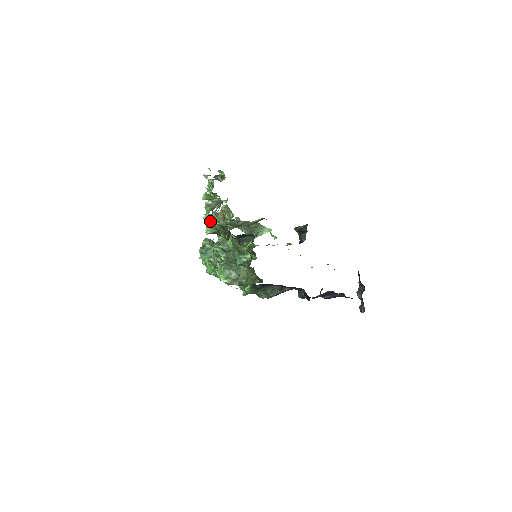
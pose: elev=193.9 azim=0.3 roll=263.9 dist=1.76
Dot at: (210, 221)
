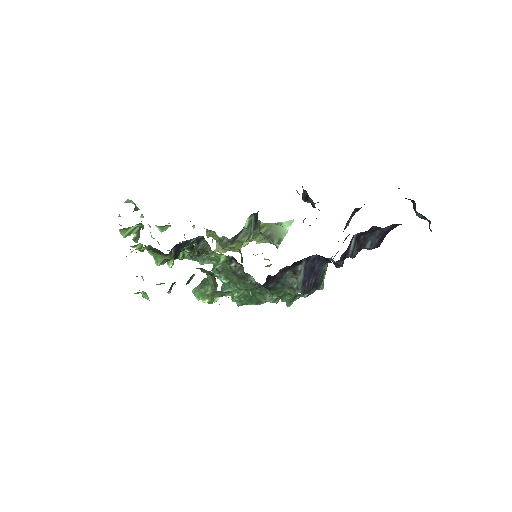
Dot at: (152, 252)
